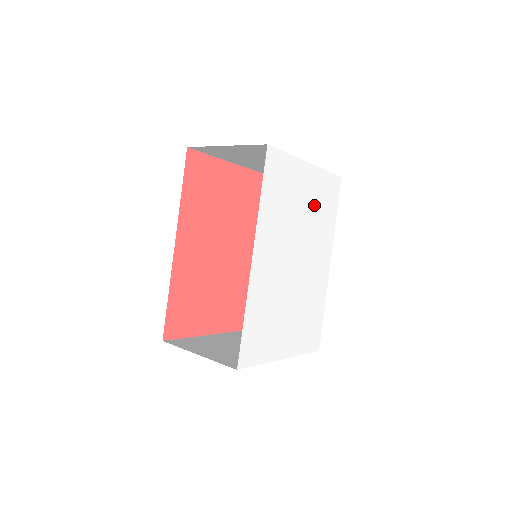
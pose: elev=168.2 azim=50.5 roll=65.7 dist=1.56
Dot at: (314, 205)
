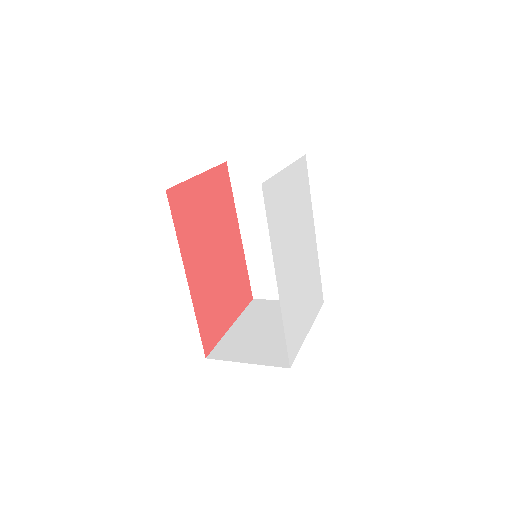
Dot at: (297, 198)
